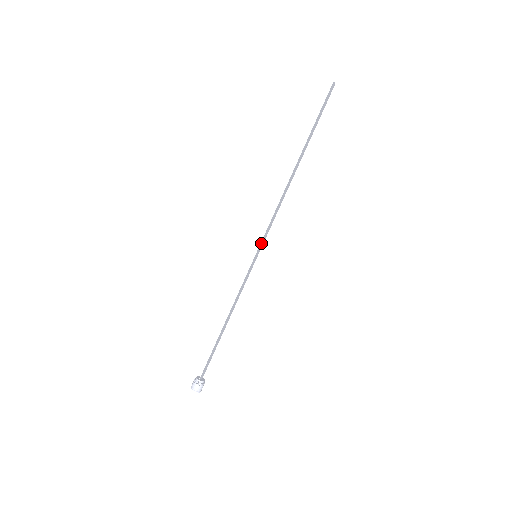
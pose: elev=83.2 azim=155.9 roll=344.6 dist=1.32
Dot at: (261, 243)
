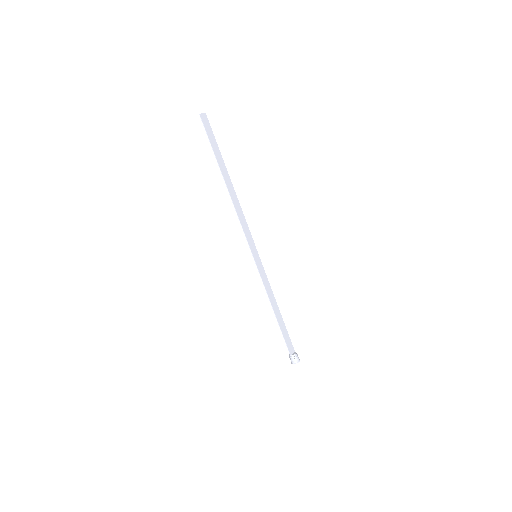
Dot at: (251, 246)
